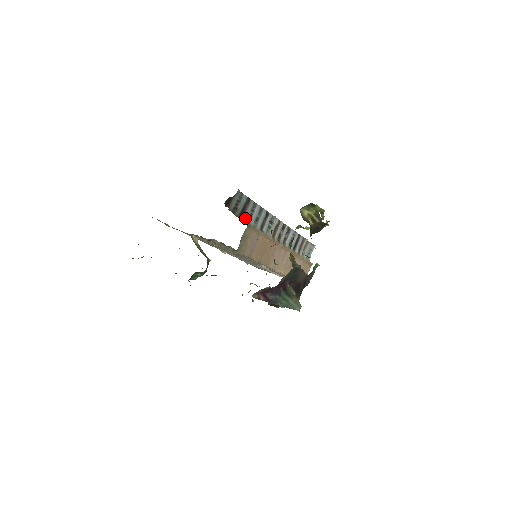
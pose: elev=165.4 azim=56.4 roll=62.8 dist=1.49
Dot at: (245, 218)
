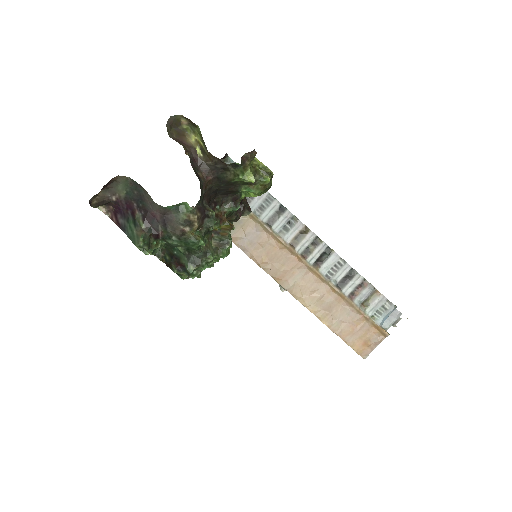
Dot at: occluded
